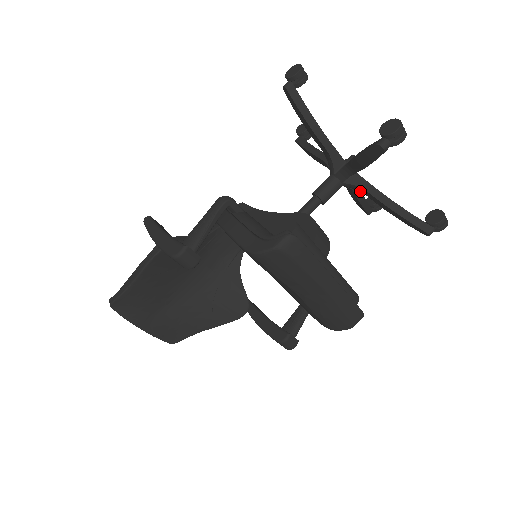
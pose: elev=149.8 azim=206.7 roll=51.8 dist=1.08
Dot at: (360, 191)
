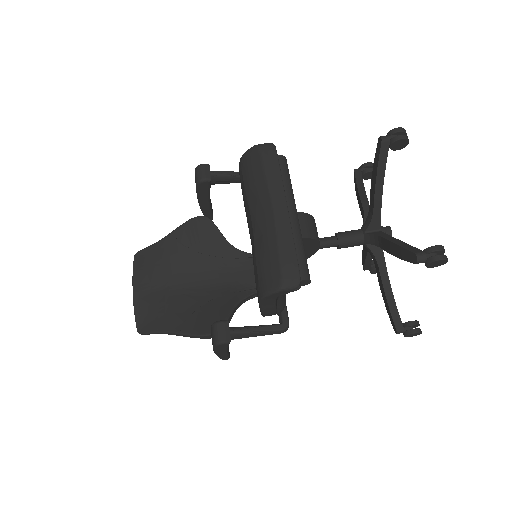
Dot at: (377, 245)
